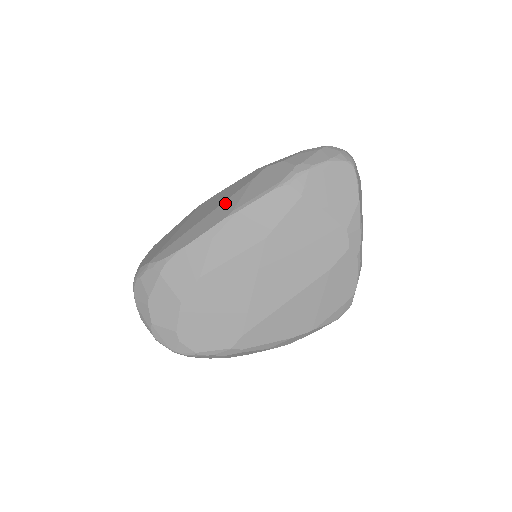
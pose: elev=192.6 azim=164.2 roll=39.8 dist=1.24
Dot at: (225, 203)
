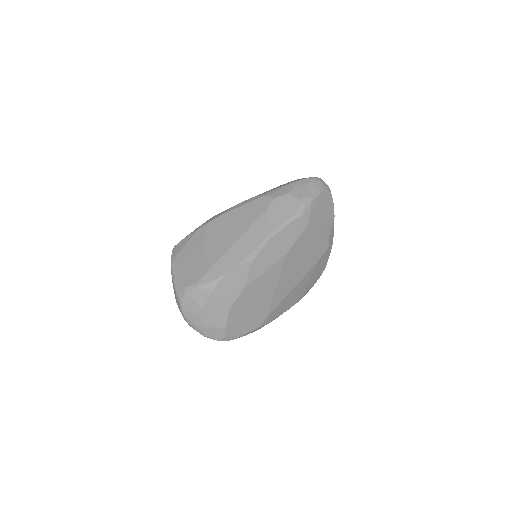
Dot at: (251, 230)
